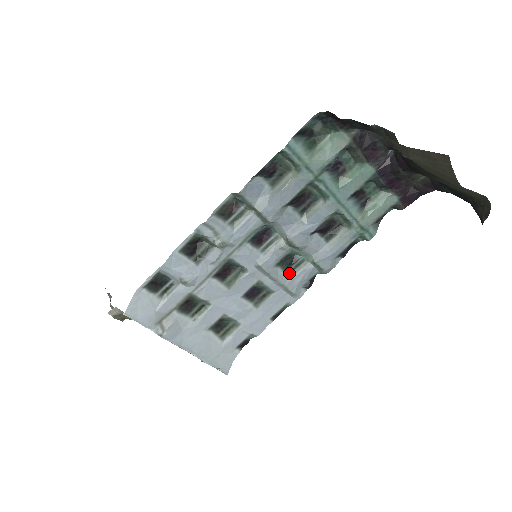
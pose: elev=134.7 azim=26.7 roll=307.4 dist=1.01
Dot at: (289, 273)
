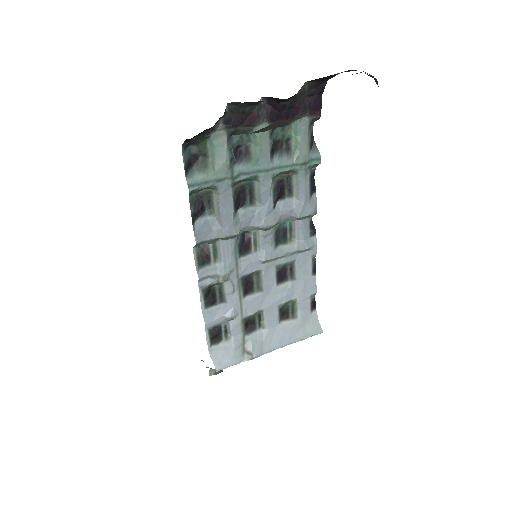
Dot at: (290, 240)
